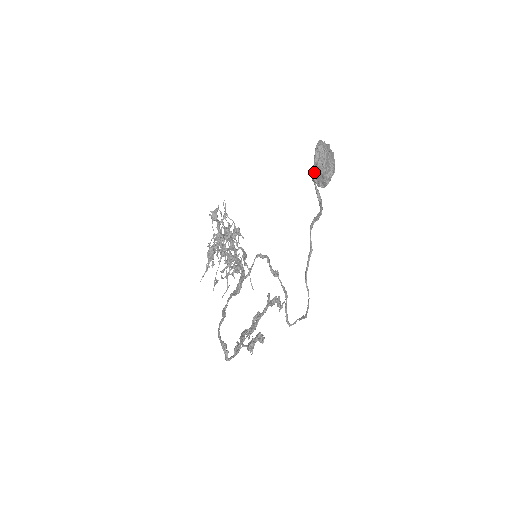
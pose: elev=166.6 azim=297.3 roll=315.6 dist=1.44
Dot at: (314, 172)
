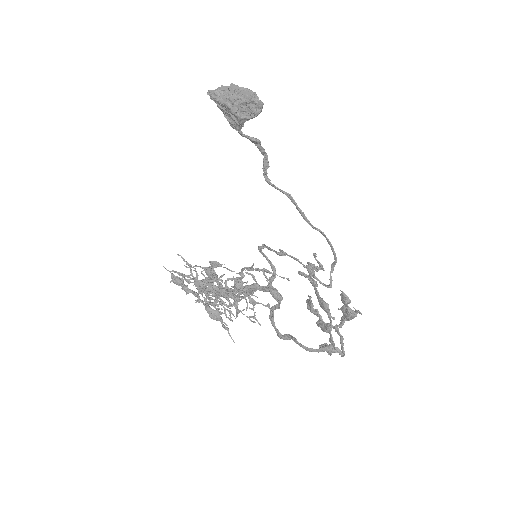
Dot at: (237, 113)
